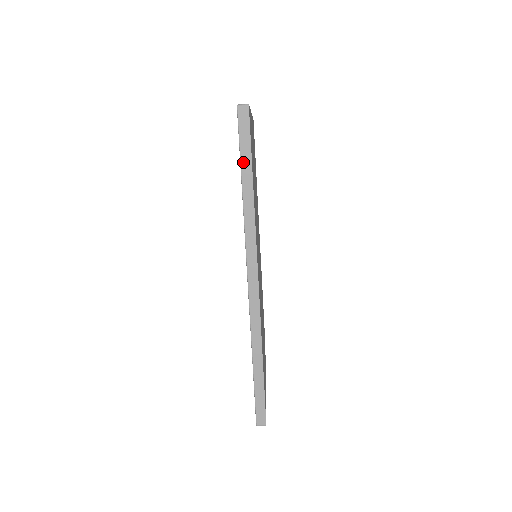
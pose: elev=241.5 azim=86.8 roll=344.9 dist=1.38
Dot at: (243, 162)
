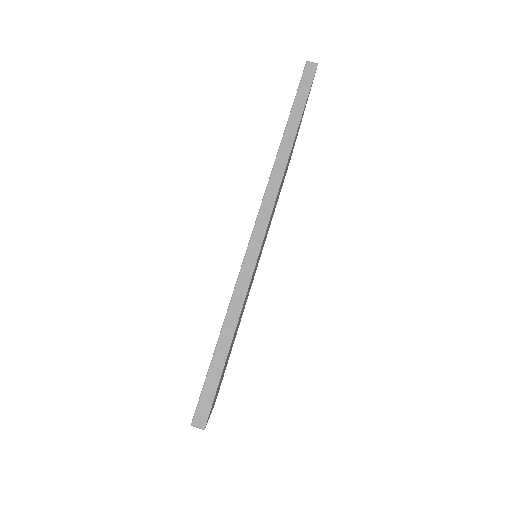
Dot at: (295, 108)
